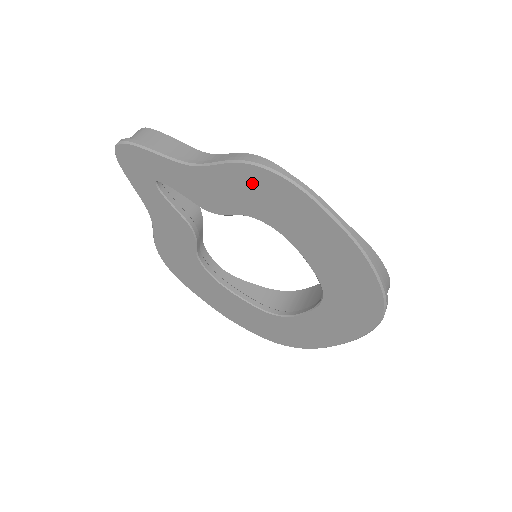
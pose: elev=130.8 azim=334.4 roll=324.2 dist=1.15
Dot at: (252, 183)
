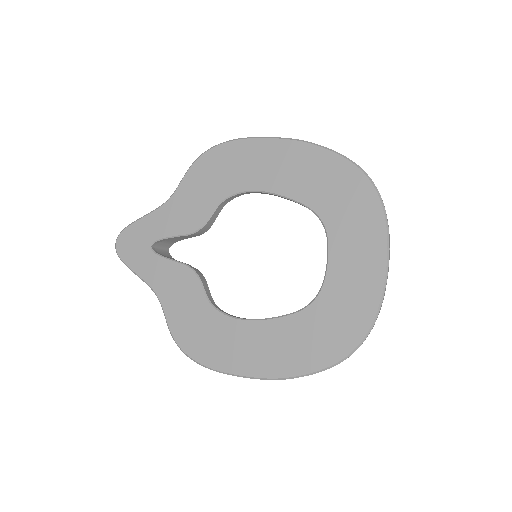
Dot at: (208, 169)
